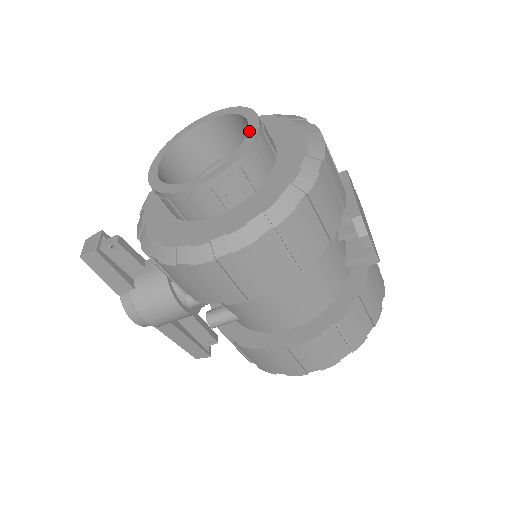
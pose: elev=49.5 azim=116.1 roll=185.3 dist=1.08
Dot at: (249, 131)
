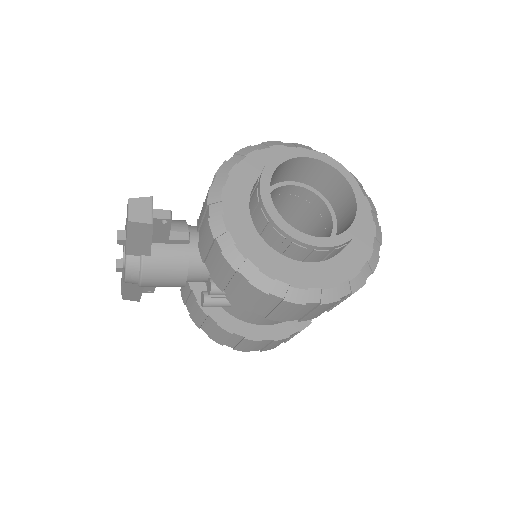
Dot at: (358, 207)
